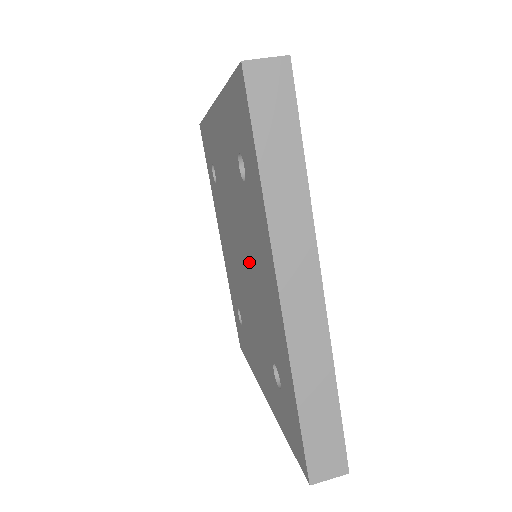
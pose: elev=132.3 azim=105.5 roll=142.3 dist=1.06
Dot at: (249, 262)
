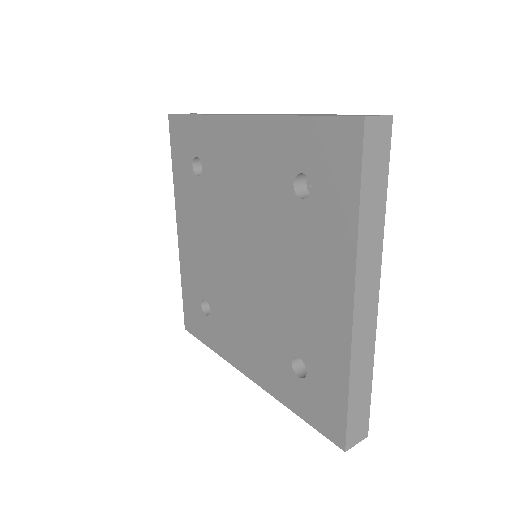
Dot at: (239, 213)
